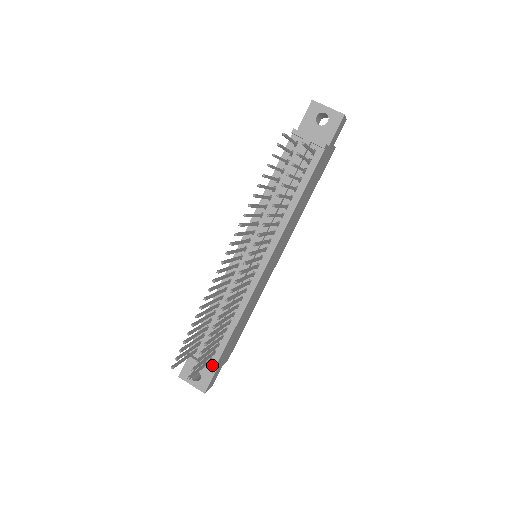
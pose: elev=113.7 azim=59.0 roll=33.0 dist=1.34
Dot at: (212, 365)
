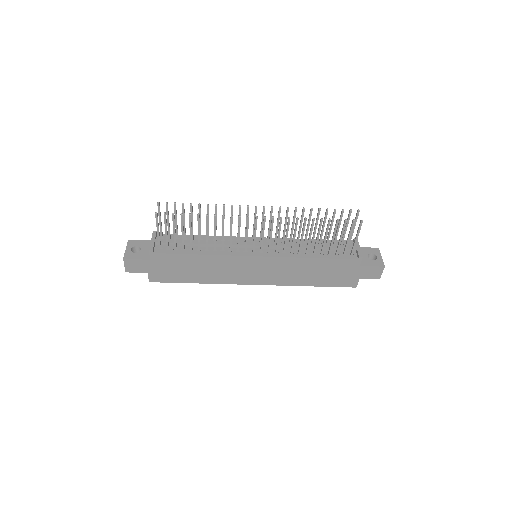
Dot at: (156, 251)
